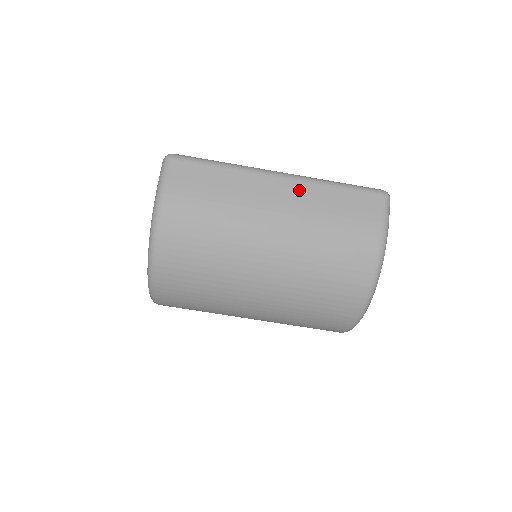
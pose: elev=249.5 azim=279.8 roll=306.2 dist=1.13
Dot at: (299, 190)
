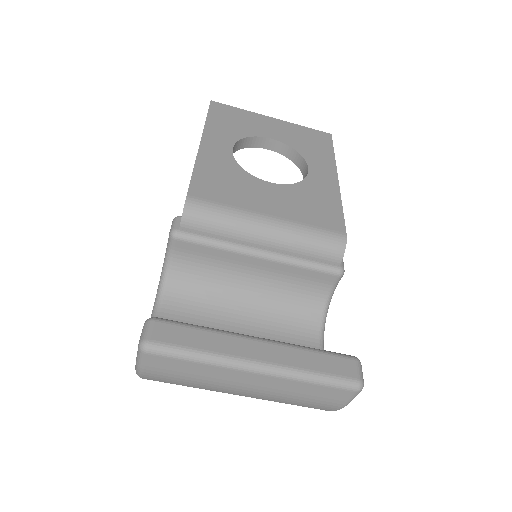
Dot at: (272, 382)
